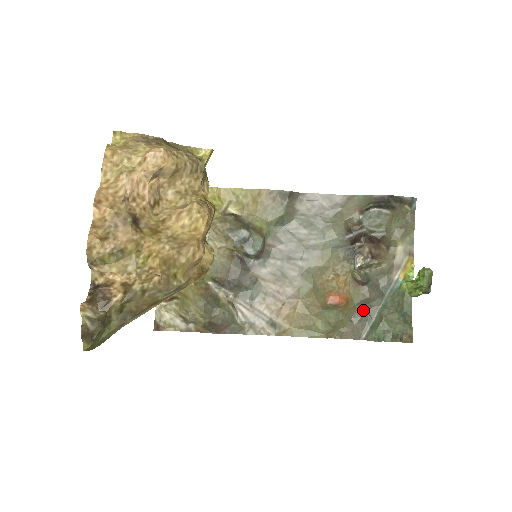
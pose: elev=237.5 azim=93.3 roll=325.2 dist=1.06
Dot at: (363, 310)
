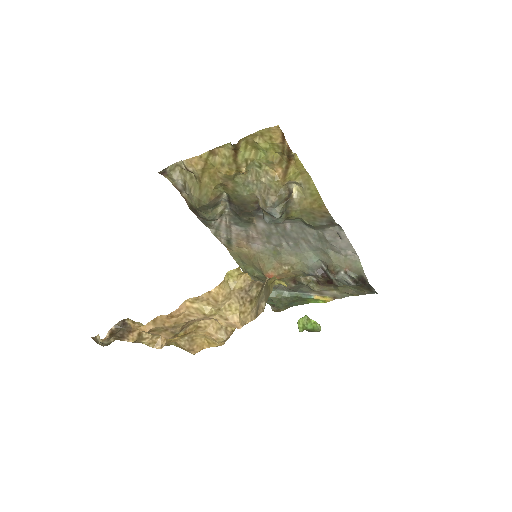
Dot at: occluded
